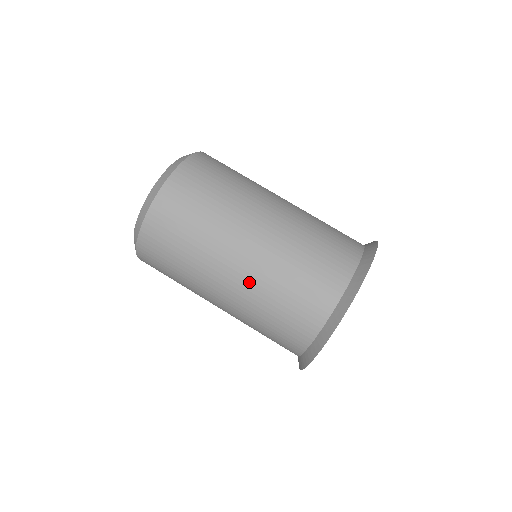
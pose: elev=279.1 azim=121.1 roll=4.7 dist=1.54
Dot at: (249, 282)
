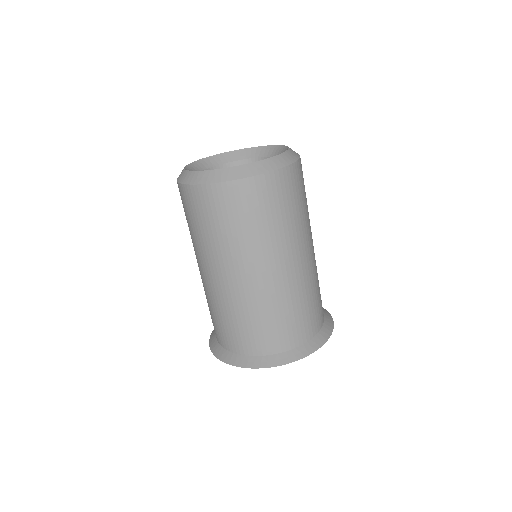
Dot at: occluded
